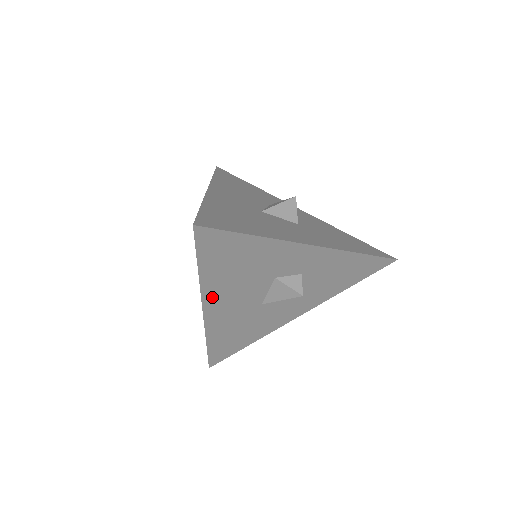
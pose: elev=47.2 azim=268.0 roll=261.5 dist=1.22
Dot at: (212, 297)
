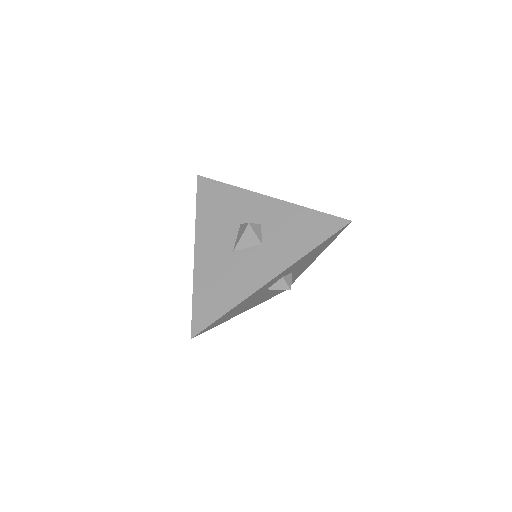
Dot at: (241, 312)
